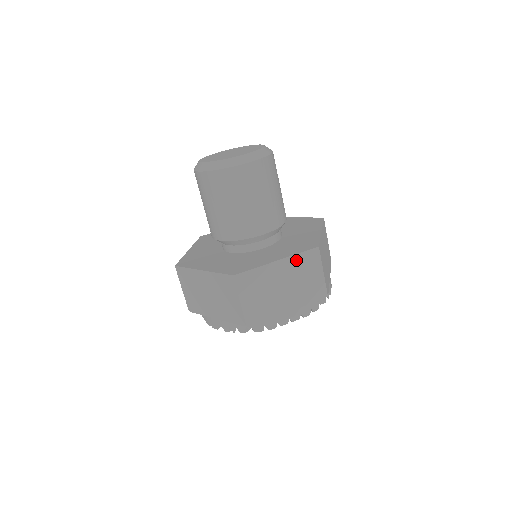
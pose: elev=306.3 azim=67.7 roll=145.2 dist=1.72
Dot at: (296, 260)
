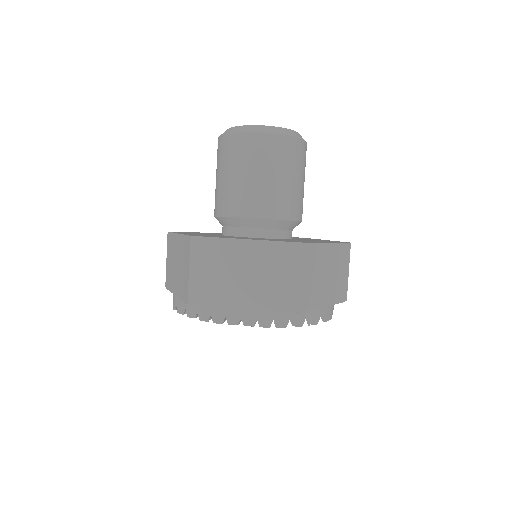
Dot at: (269, 248)
